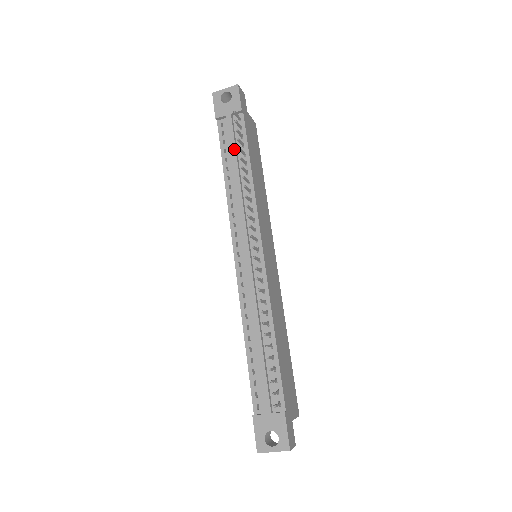
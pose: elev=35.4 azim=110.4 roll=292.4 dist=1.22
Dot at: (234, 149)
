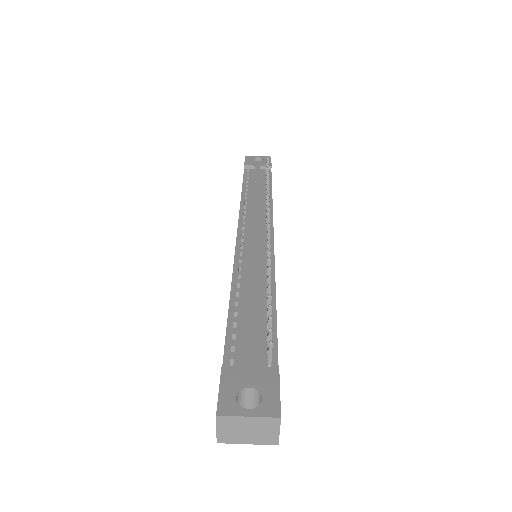
Dot at: (258, 179)
